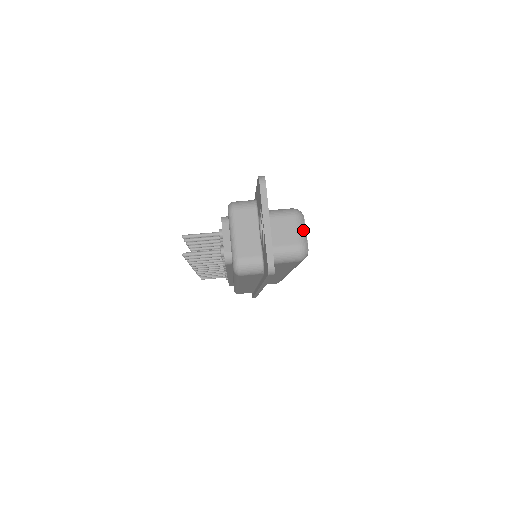
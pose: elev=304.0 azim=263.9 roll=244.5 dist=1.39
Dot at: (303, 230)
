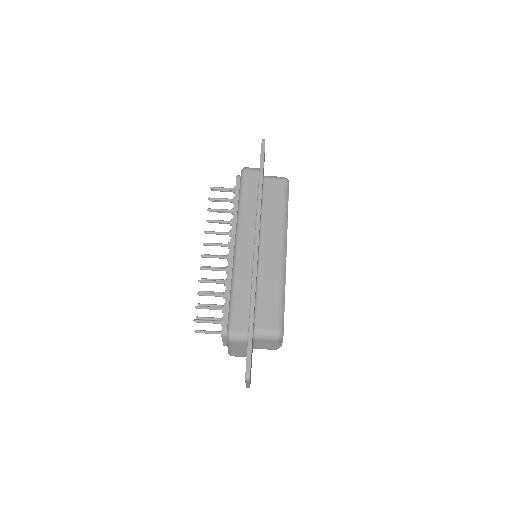
Dot at: (280, 344)
